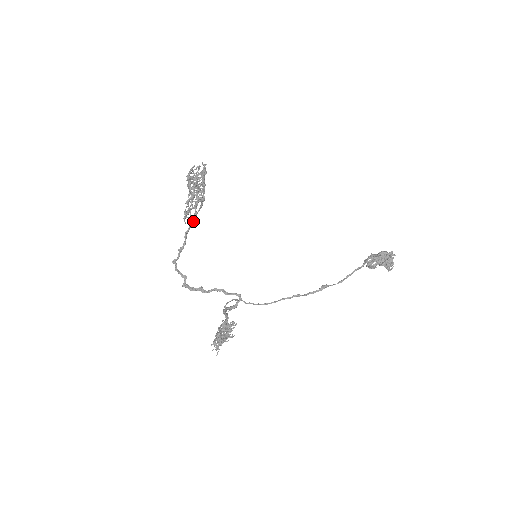
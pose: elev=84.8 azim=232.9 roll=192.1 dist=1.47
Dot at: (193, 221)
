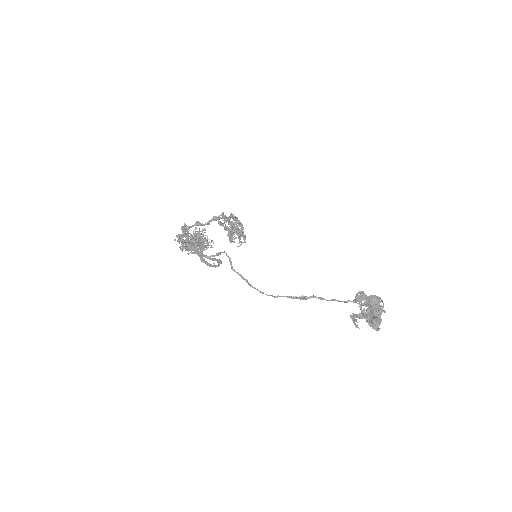
Dot at: (225, 217)
